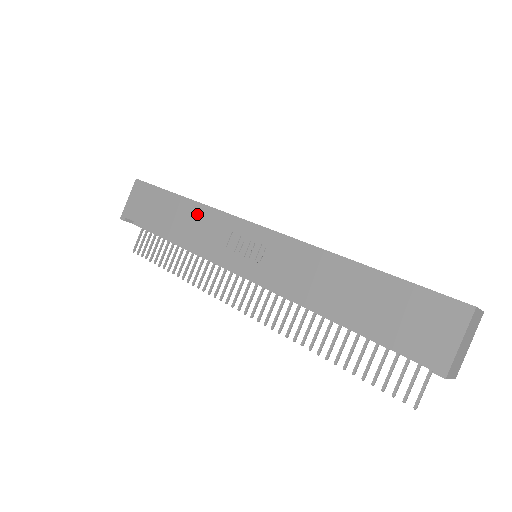
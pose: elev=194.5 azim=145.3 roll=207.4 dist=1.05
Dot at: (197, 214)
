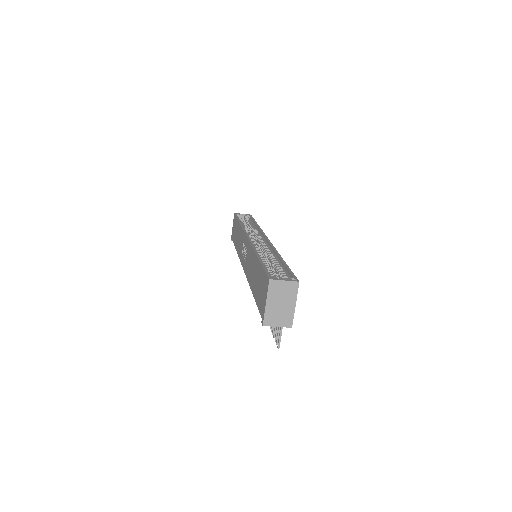
Dot at: (240, 233)
